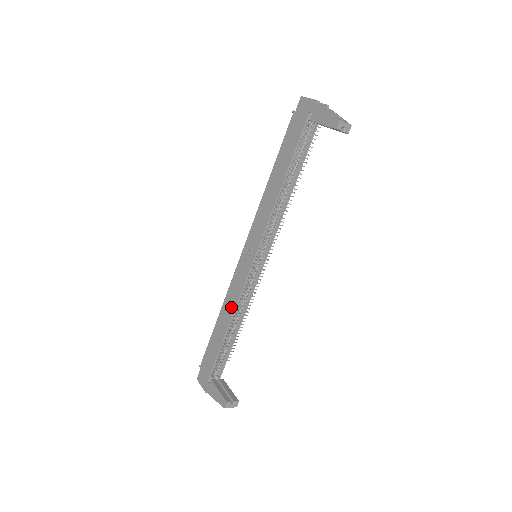
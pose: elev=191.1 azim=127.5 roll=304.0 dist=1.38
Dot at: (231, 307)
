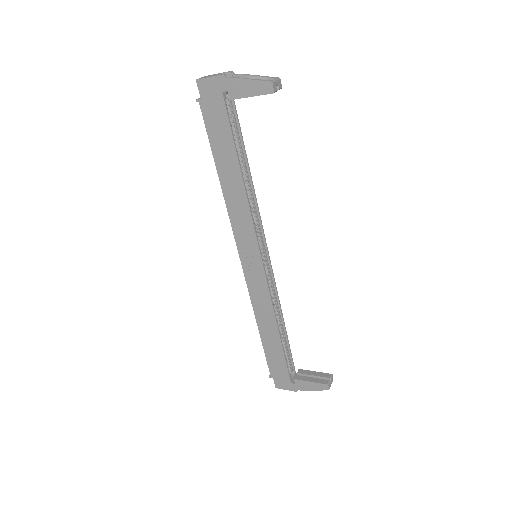
Dot at: (268, 314)
